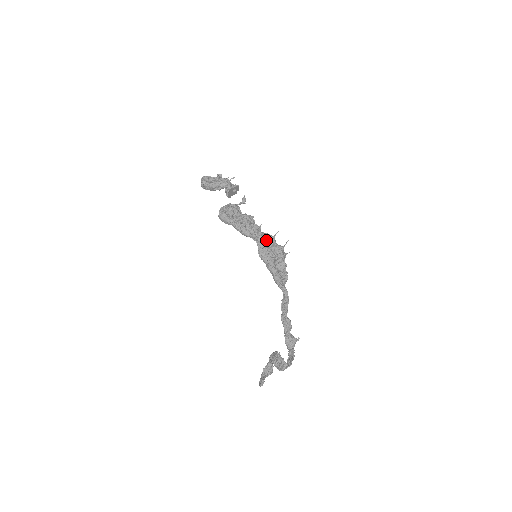
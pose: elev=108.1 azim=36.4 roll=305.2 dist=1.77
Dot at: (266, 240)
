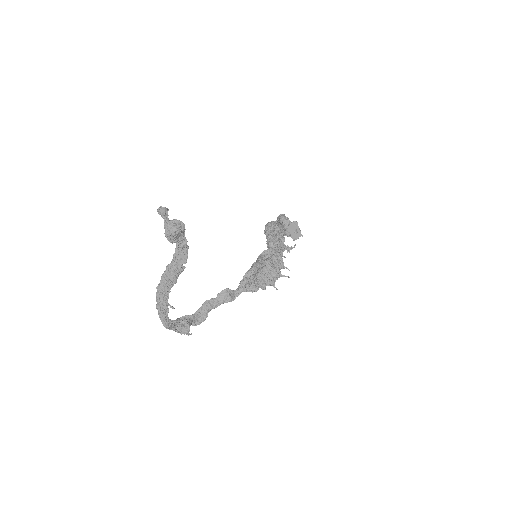
Dot at: (277, 257)
